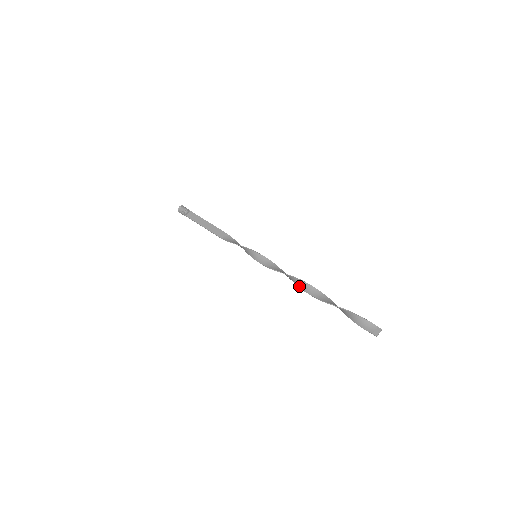
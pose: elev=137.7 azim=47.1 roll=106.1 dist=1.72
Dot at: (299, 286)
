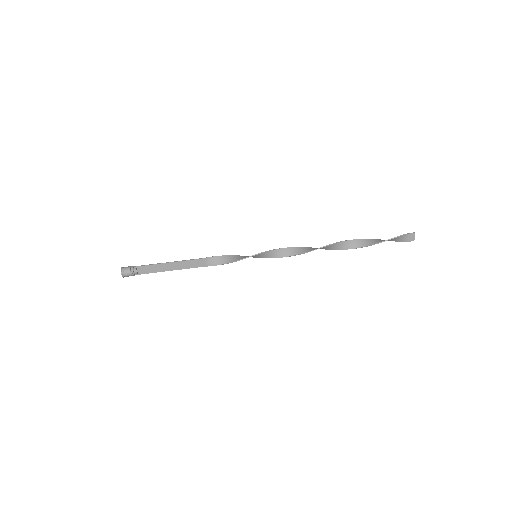
Dot at: occluded
